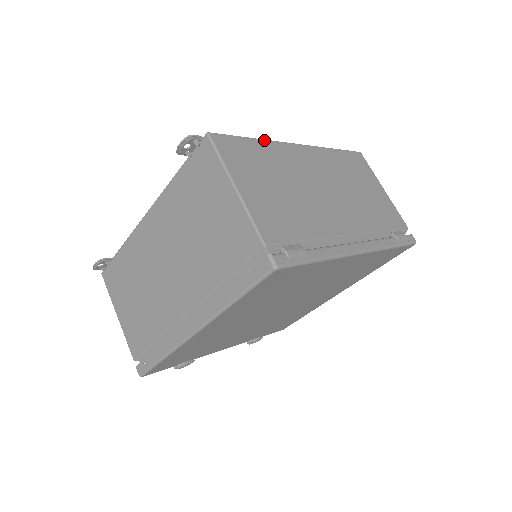
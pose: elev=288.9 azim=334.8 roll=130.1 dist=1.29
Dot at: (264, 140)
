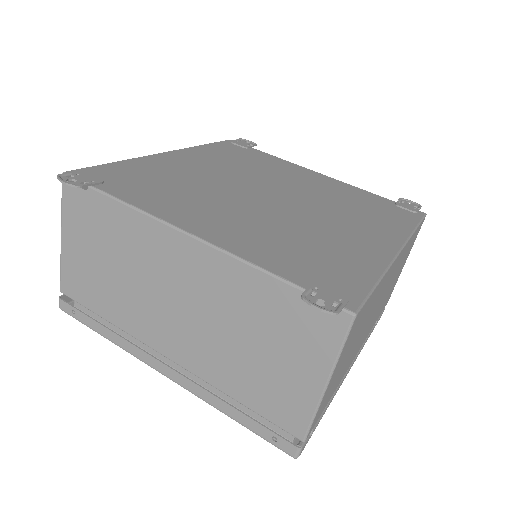
Dot at: (385, 275)
